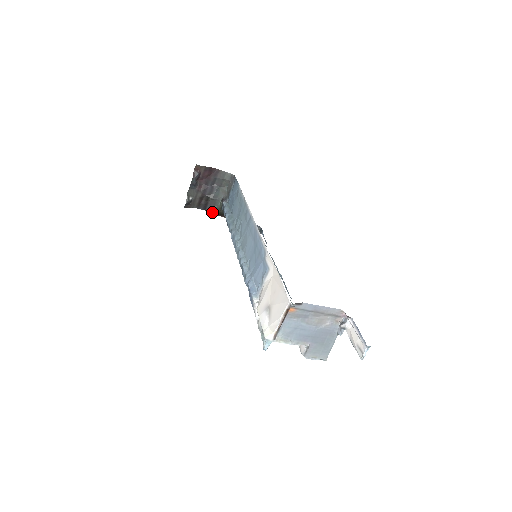
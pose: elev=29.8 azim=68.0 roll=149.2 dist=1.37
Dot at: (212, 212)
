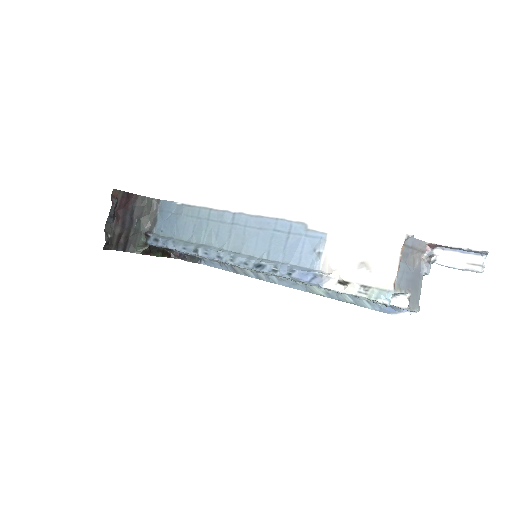
Dot at: (134, 252)
